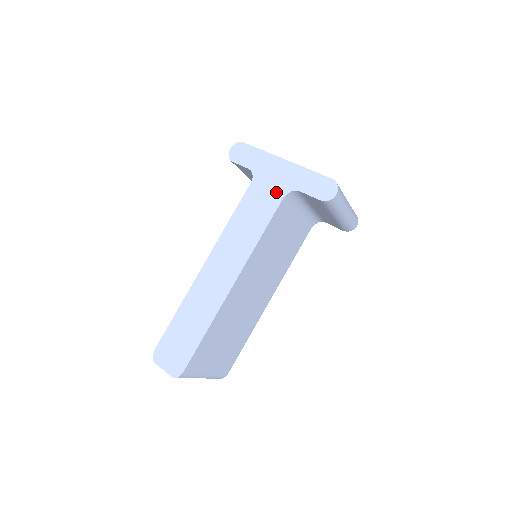
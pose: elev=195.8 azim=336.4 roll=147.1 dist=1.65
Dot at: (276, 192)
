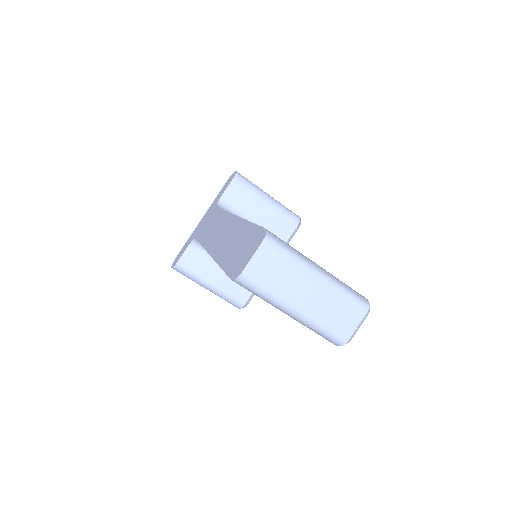
Dot at: (211, 214)
